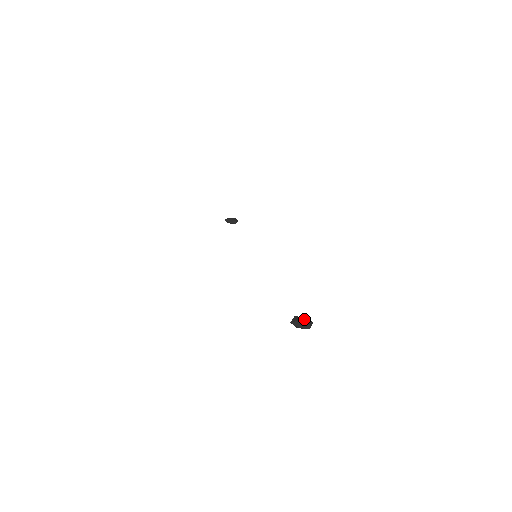
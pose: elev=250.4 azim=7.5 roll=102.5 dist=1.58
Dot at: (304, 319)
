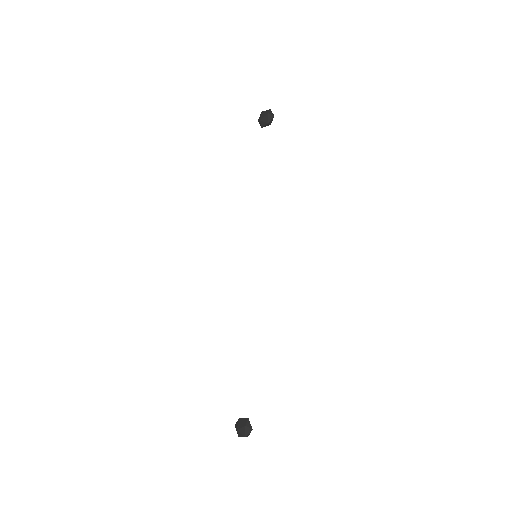
Dot at: (242, 428)
